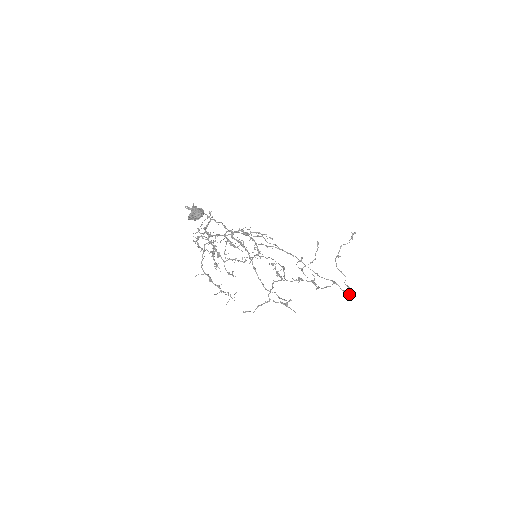
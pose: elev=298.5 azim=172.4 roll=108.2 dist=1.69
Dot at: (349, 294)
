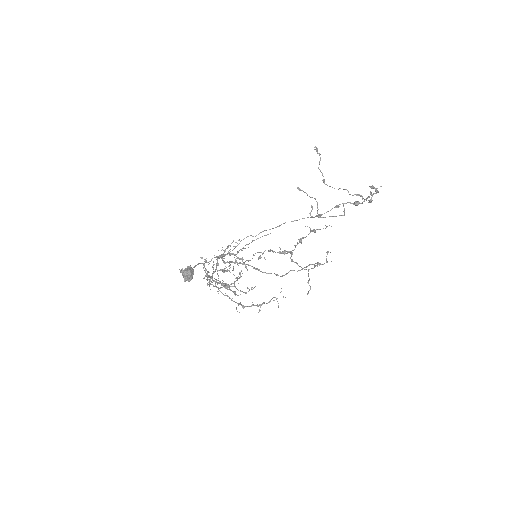
Dot at: (364, 200)
